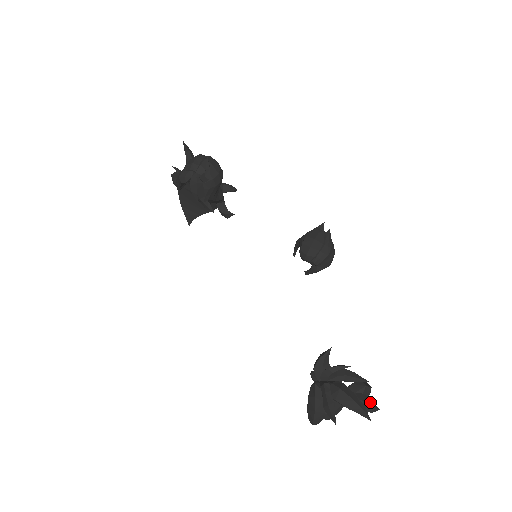
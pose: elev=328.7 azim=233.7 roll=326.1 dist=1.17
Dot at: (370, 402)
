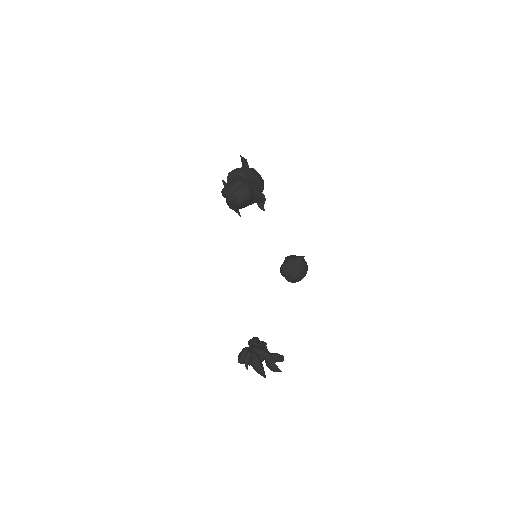
Dot at: (275, 368)
